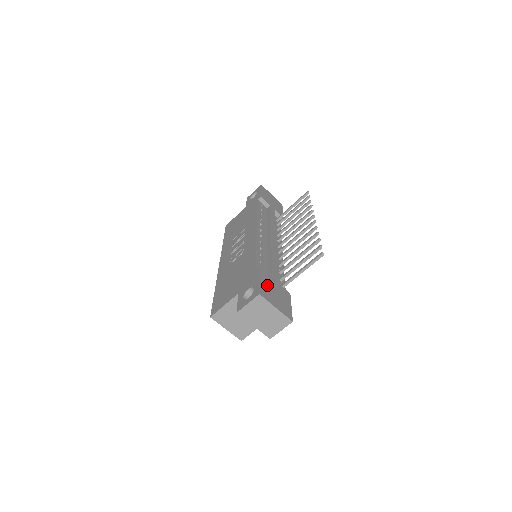
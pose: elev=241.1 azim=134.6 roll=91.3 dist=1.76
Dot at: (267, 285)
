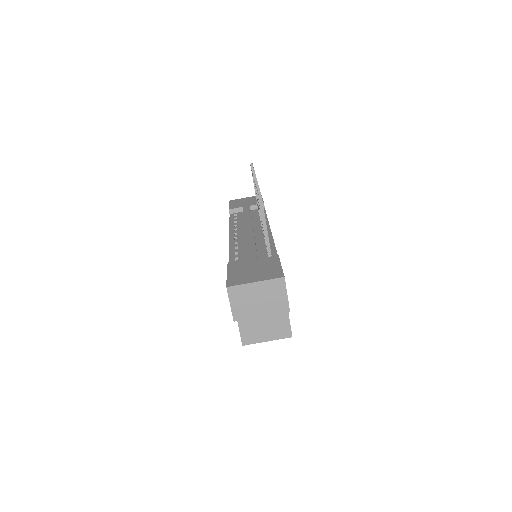
Dot at: (239, 272)
